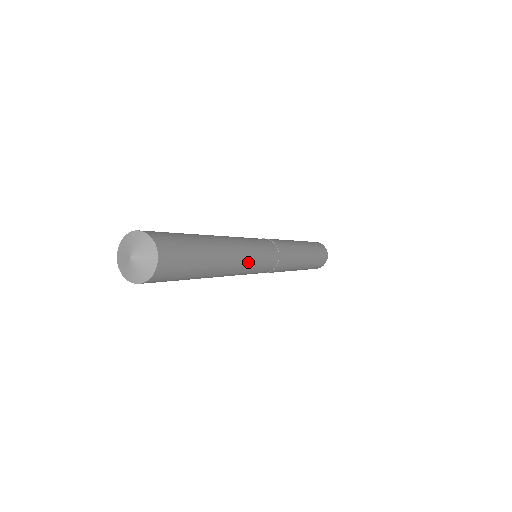
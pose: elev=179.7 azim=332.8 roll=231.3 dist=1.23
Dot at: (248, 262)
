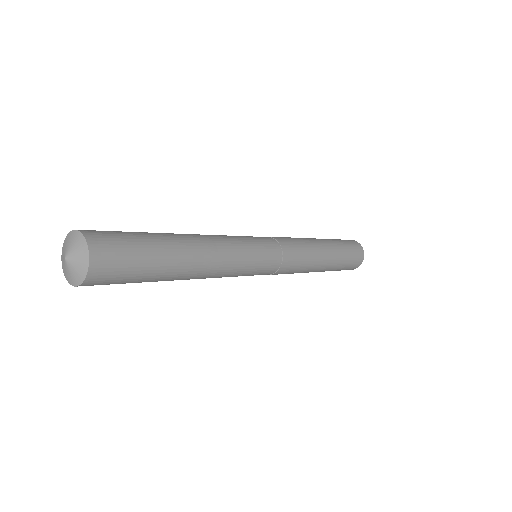
Dot at: (231, 246)
